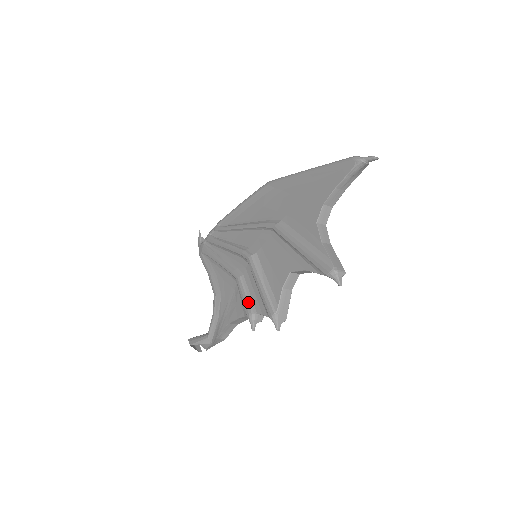
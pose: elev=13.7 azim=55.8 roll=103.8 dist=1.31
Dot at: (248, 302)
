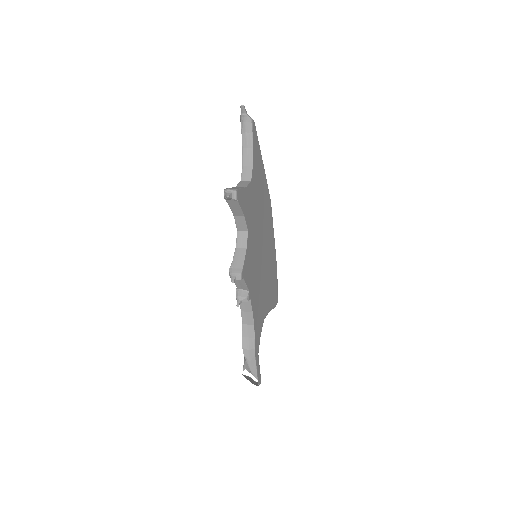
Dot at: occluded
